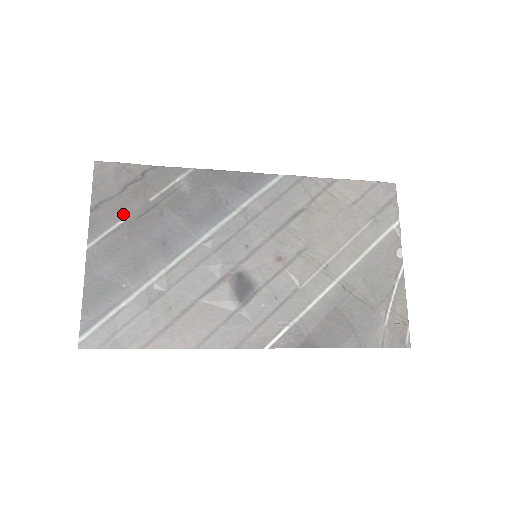
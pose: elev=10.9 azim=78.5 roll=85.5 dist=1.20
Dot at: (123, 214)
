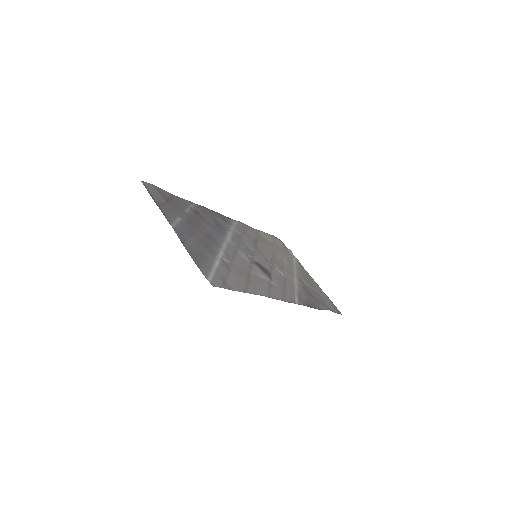
Dot at: (177, 215)
